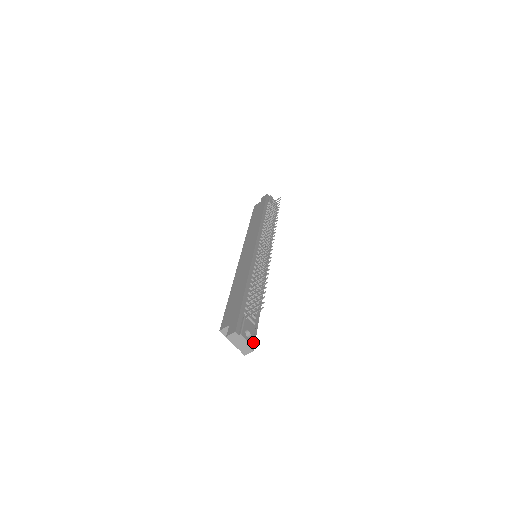
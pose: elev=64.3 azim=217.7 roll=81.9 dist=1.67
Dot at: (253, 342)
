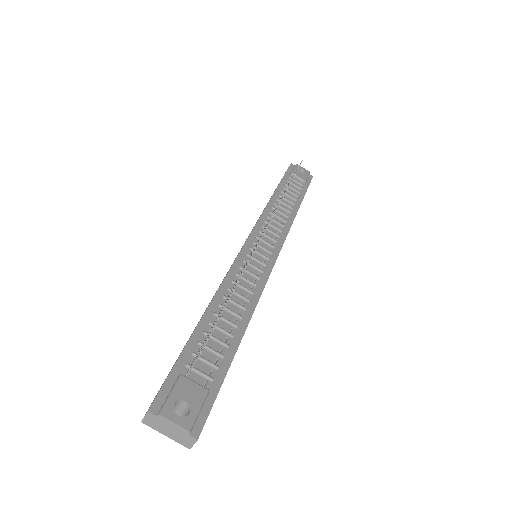
Dot at: (200, 420)
